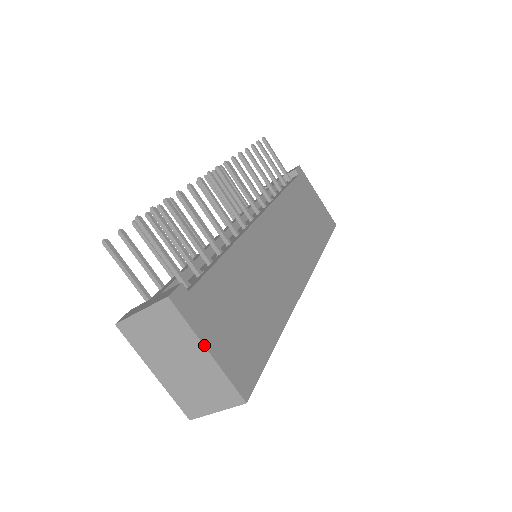
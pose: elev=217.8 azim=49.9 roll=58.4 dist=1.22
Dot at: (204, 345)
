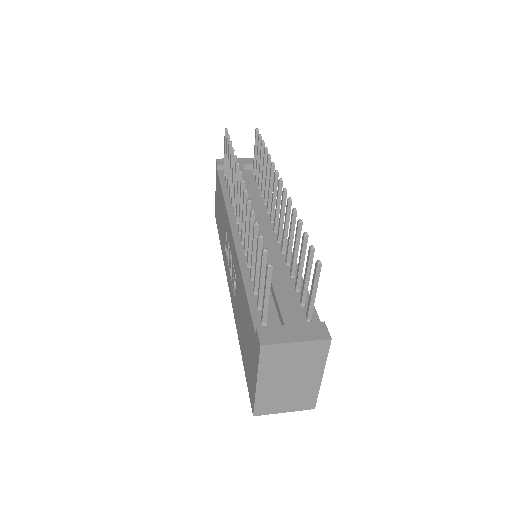
Dot at: (323, 372)
